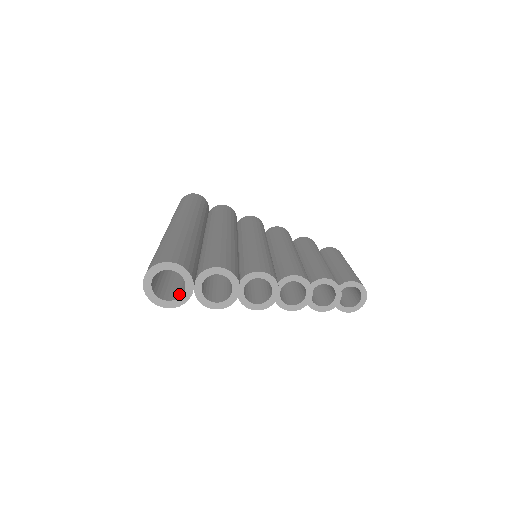
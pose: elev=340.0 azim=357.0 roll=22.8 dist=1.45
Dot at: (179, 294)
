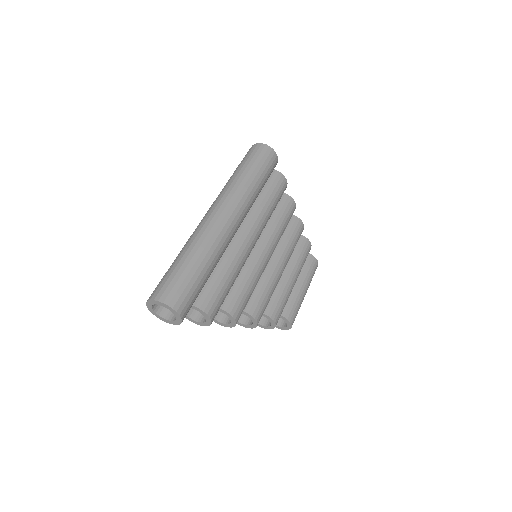
Dot at: (167, 313)
